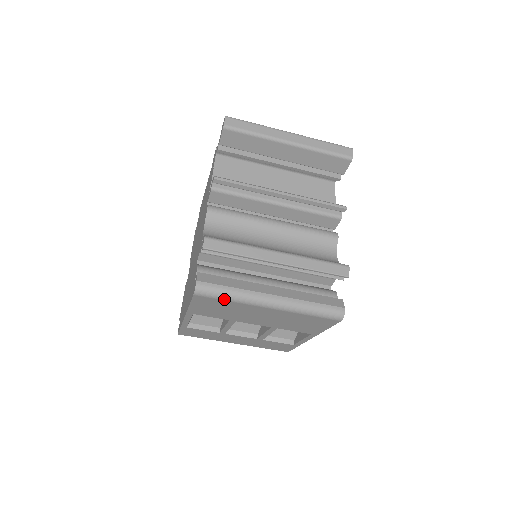
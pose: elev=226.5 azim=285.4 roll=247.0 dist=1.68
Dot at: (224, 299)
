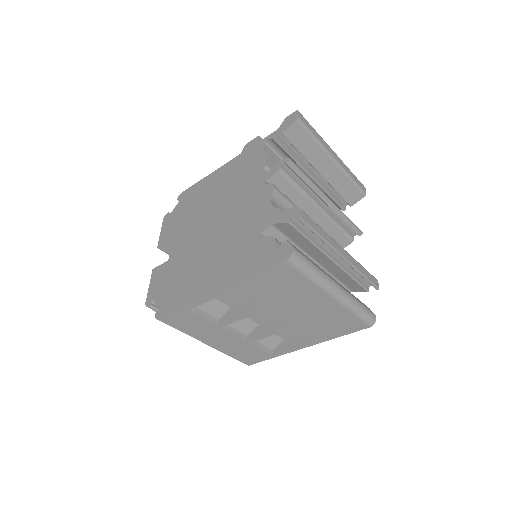
Dot at: (306, 275)
